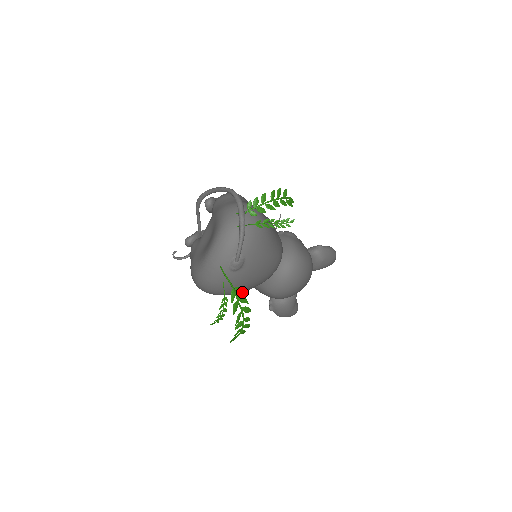
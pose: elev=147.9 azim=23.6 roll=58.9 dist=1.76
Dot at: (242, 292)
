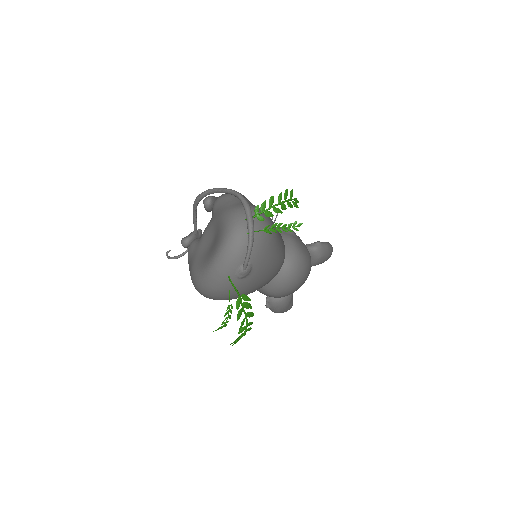
Dot at: (247, 298)
